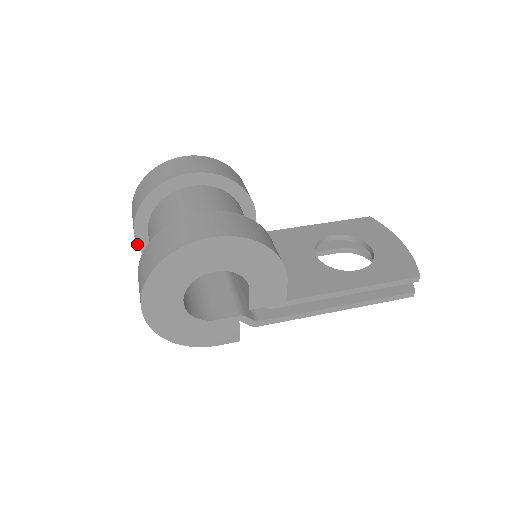
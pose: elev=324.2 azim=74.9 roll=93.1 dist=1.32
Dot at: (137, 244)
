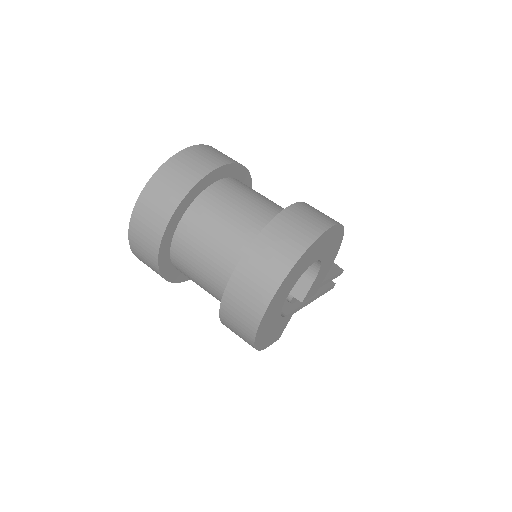
Dot at: (161, 242)
